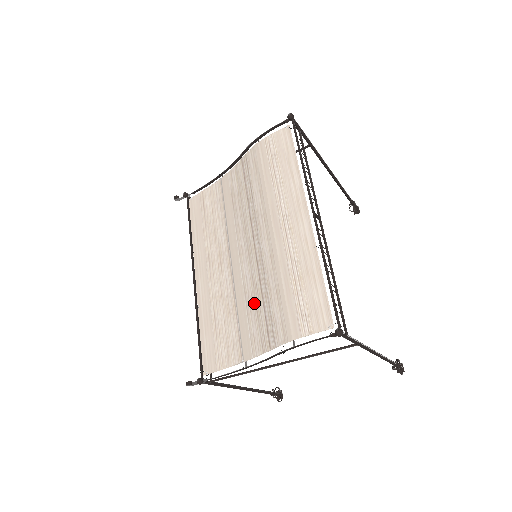
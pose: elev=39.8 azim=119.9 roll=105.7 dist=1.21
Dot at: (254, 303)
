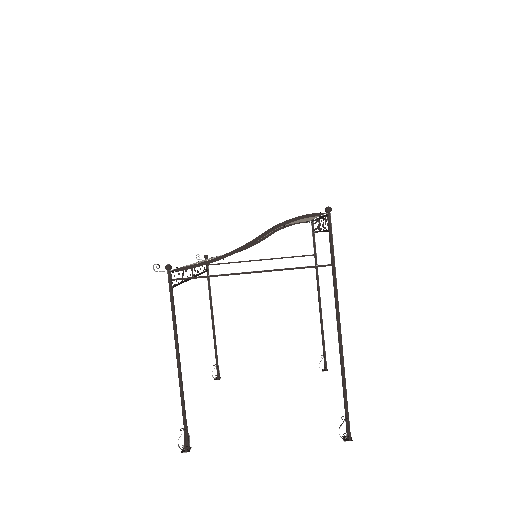
Dot at: occluded
